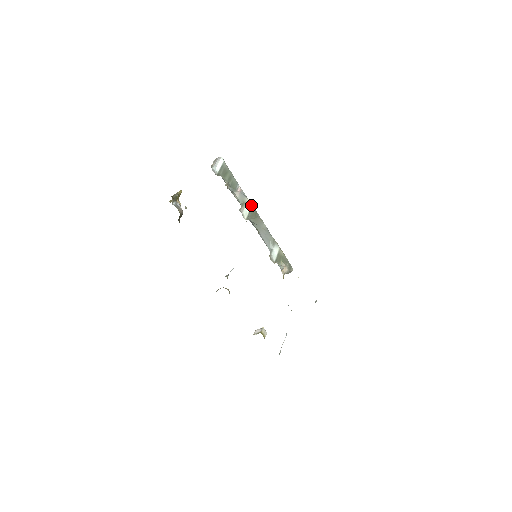
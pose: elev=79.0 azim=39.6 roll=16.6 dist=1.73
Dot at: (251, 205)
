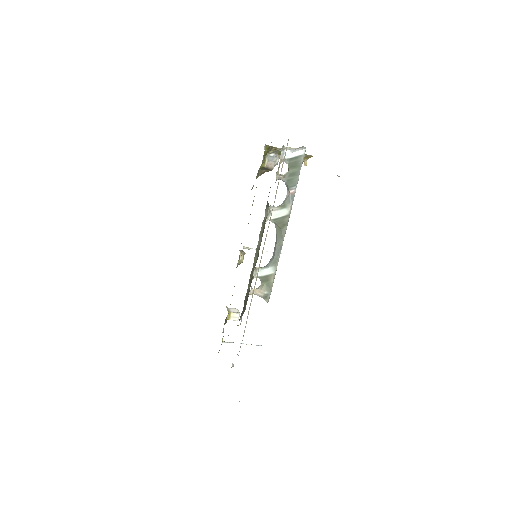
Dot at: (288, 214)
